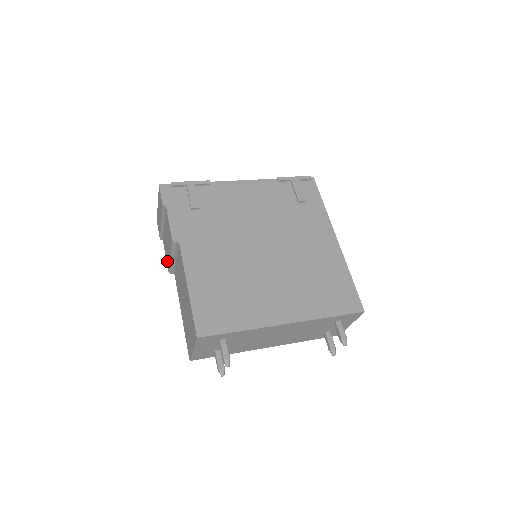
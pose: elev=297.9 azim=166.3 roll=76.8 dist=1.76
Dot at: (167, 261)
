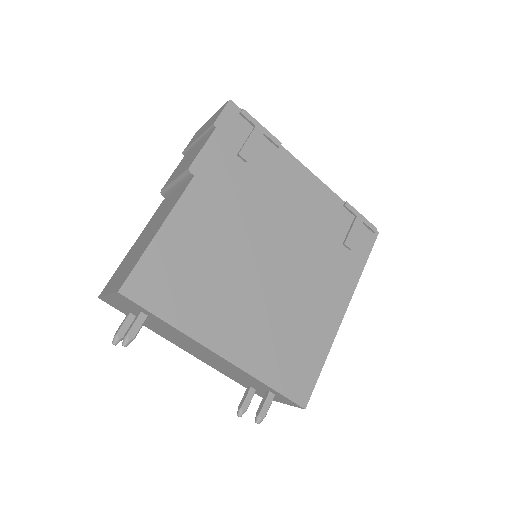
Dot at: (169, 180)
